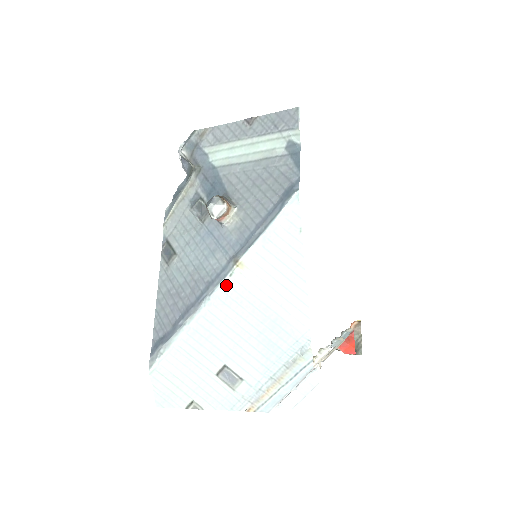
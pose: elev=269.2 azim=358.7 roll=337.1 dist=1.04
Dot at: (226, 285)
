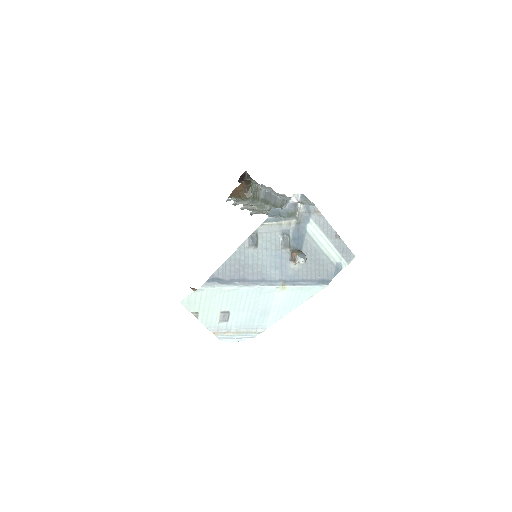
Dot at: (271, 289)
